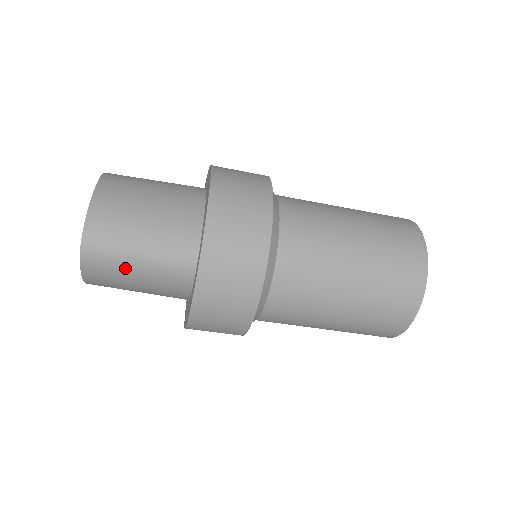
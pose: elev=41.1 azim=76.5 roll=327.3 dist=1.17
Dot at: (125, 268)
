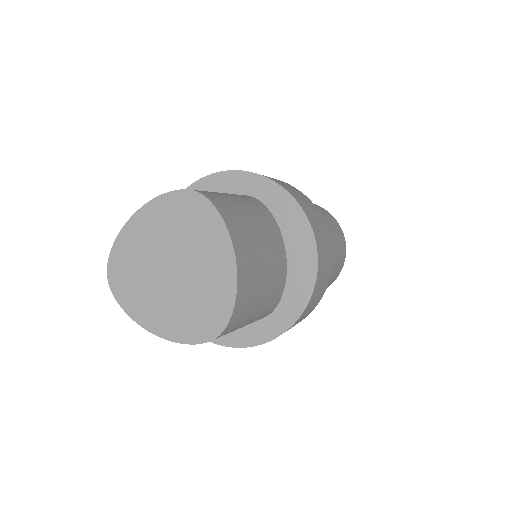
Dot at: occluded
